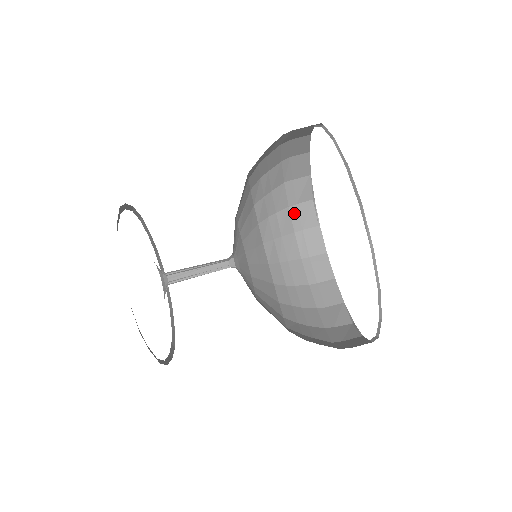
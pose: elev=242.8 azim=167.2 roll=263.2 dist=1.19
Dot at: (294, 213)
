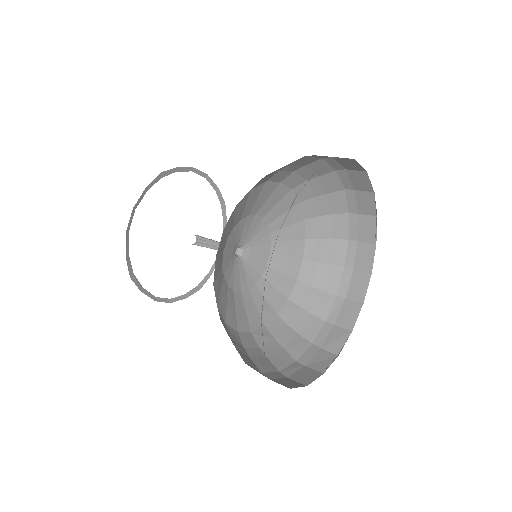
Dot at: (353, 221)
